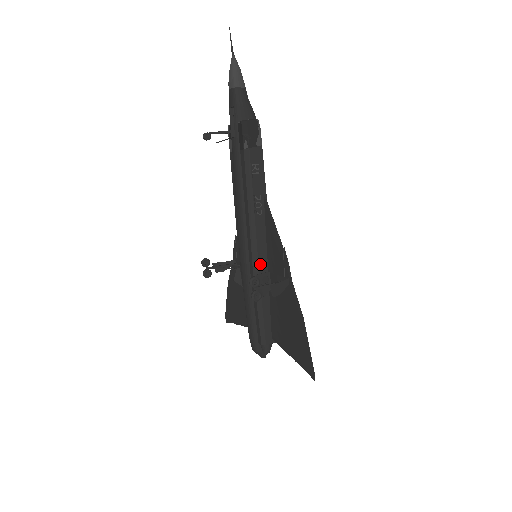
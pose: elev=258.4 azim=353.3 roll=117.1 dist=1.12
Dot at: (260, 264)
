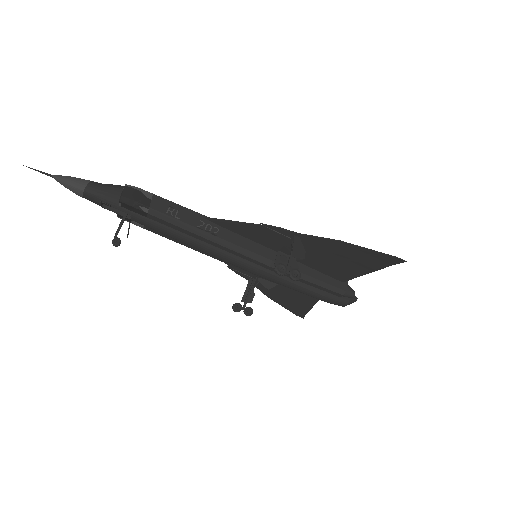
Dot at: (266, 256)
